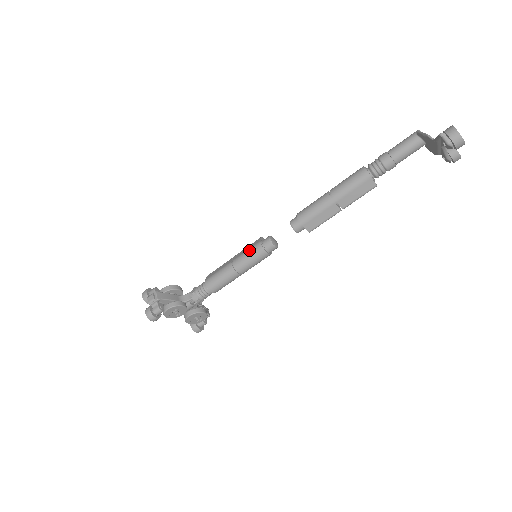
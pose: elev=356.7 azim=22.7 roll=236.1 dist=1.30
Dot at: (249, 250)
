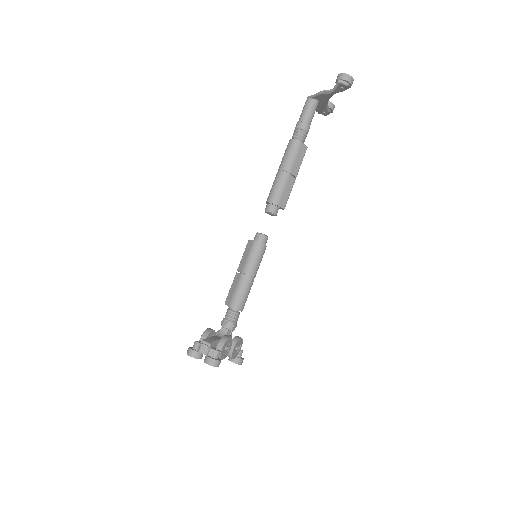
Dot at: (250, 253)
